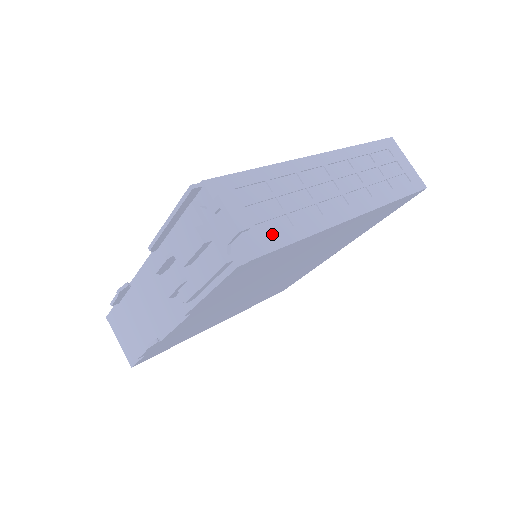
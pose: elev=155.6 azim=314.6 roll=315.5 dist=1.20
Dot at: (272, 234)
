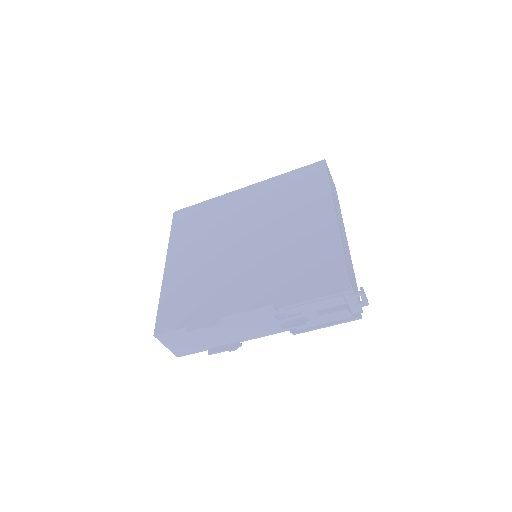
Dot at: (357, 289)
